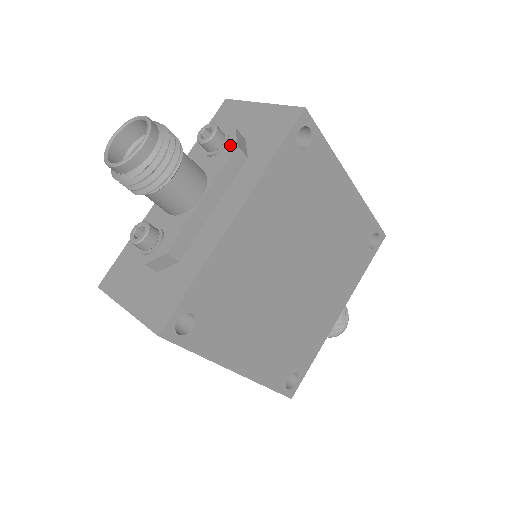
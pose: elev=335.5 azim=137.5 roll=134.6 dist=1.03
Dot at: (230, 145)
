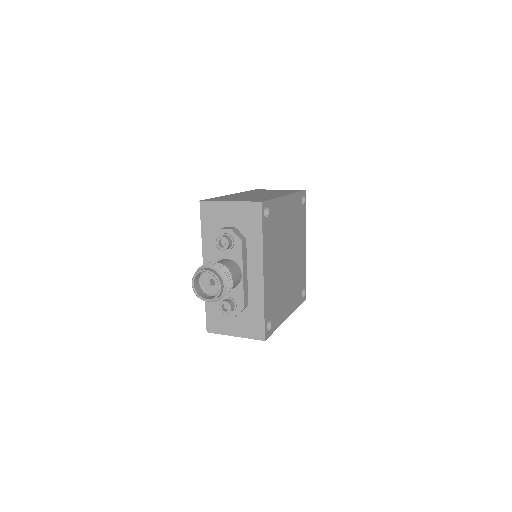
Dot at: (236, 241)
